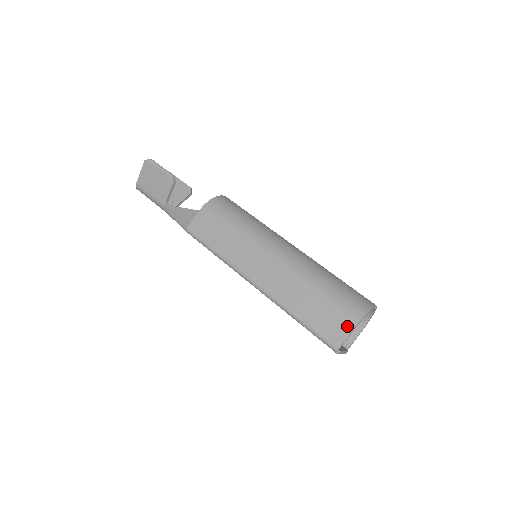
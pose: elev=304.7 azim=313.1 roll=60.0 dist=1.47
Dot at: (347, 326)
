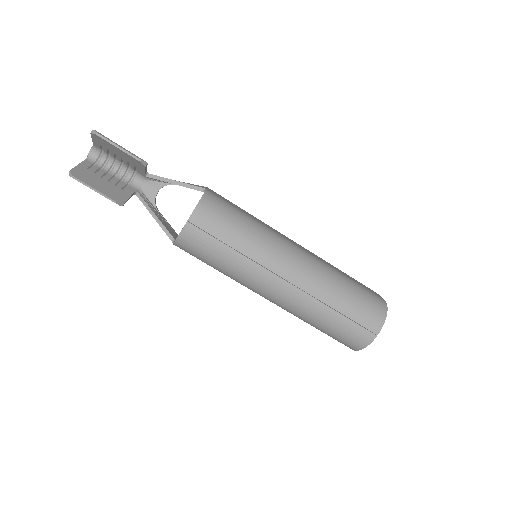
Dot at: occluded
